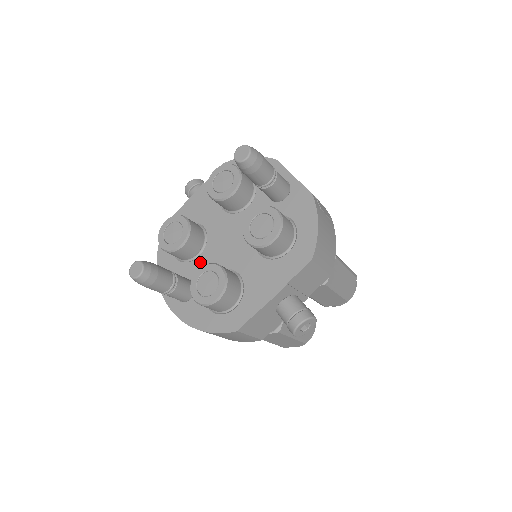
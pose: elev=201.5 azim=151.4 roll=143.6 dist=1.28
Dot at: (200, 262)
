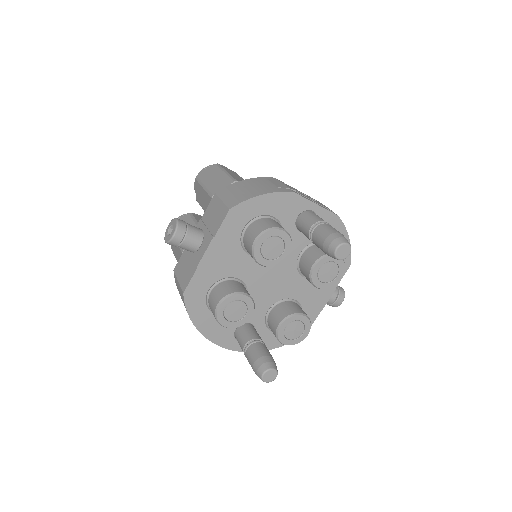
Dot at: occluded
